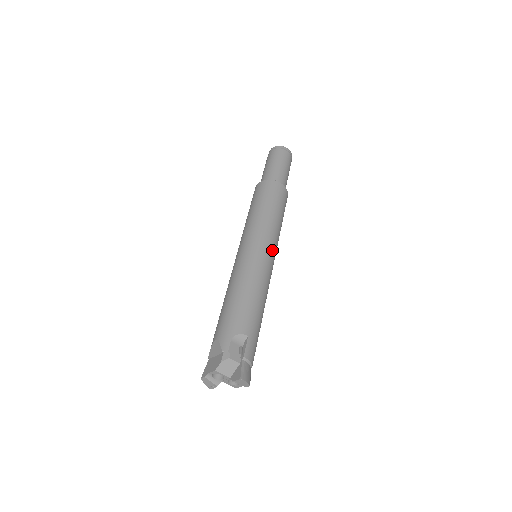
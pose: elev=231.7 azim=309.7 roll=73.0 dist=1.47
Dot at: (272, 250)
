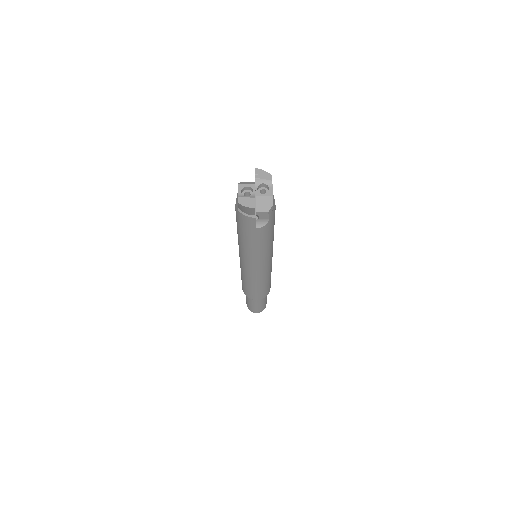
Dot at: occluded
